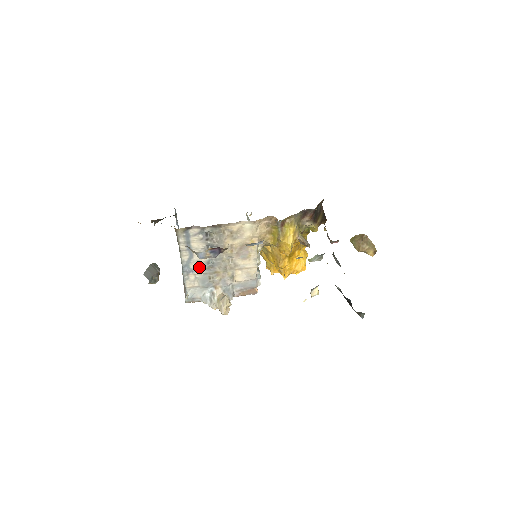
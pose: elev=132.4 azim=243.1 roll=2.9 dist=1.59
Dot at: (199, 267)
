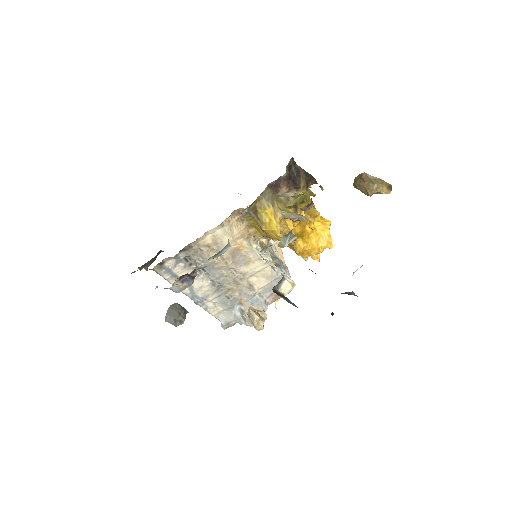
Dot at: (208, 292)
